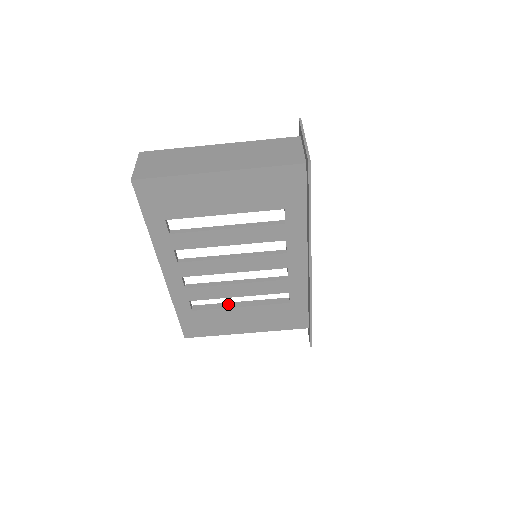
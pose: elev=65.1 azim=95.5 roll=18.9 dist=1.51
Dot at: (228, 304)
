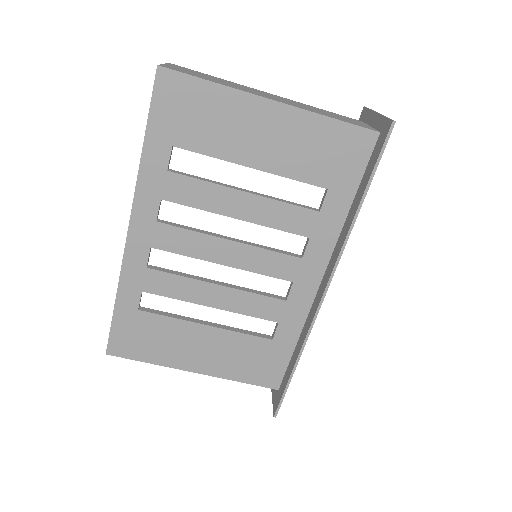
Dot at: occluded
